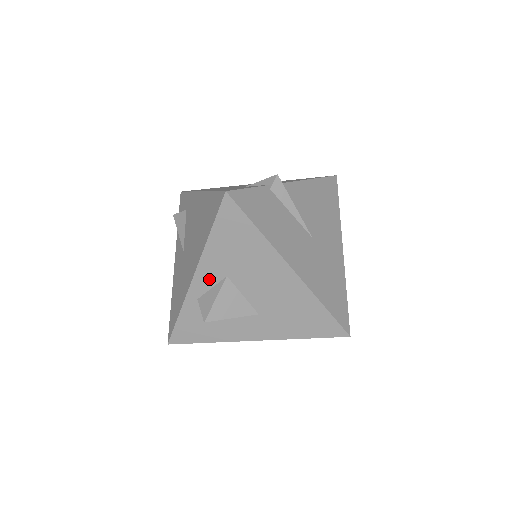
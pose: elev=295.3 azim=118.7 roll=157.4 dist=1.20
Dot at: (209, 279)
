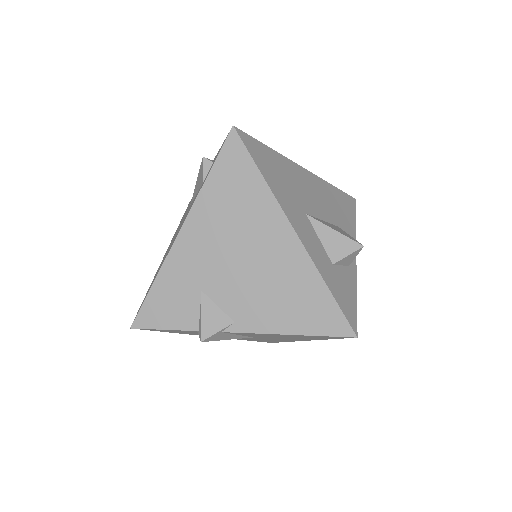
Dot at: occluded
